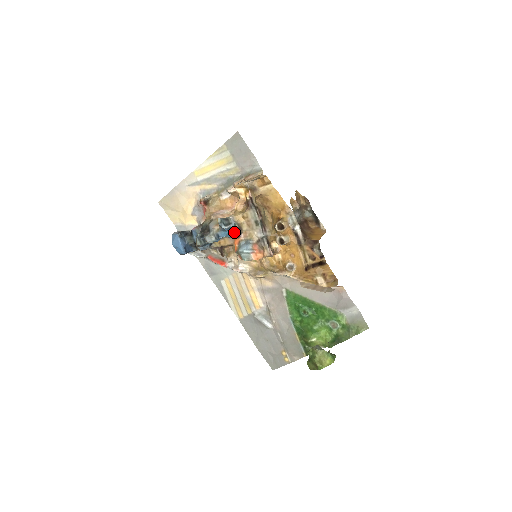
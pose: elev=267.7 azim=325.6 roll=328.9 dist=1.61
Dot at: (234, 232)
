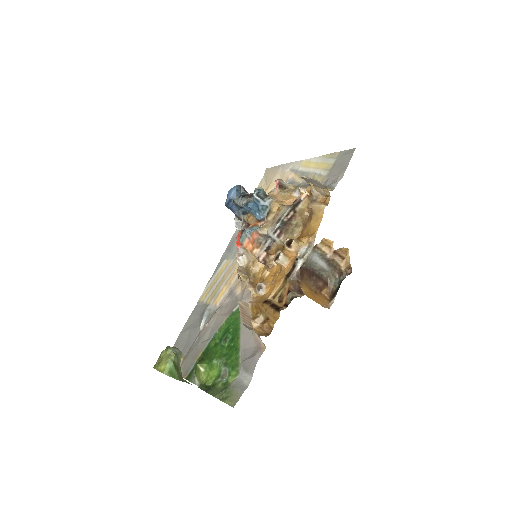
Dot at: (259, 211)
